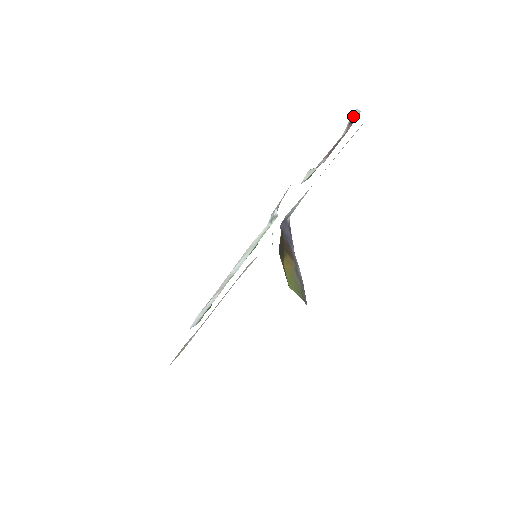
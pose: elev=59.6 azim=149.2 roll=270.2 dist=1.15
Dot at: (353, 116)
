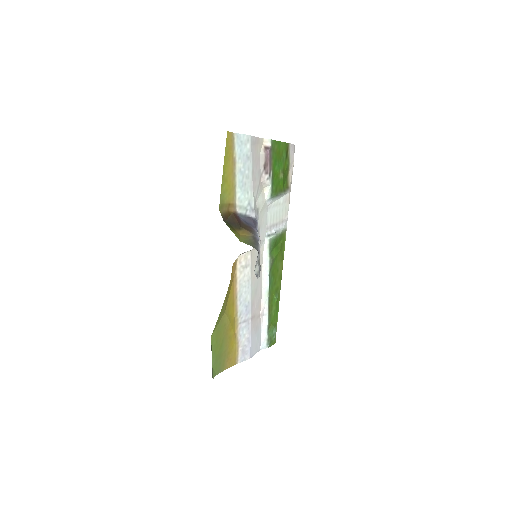
Dot at: (266, 144)
